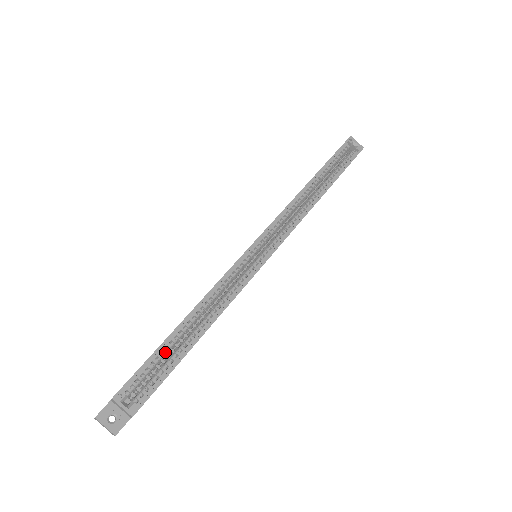
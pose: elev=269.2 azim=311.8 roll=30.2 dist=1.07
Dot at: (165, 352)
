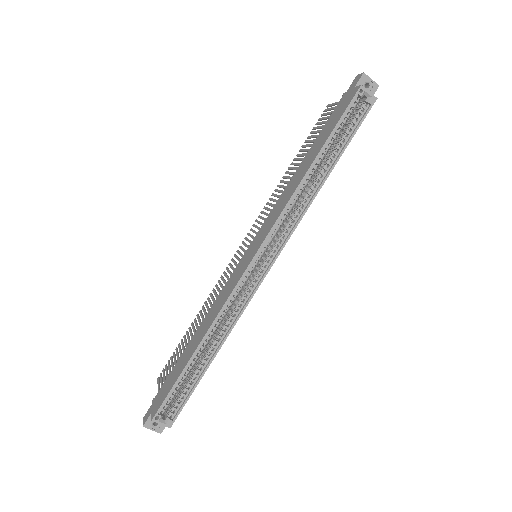
Dot at: (185, 378)
